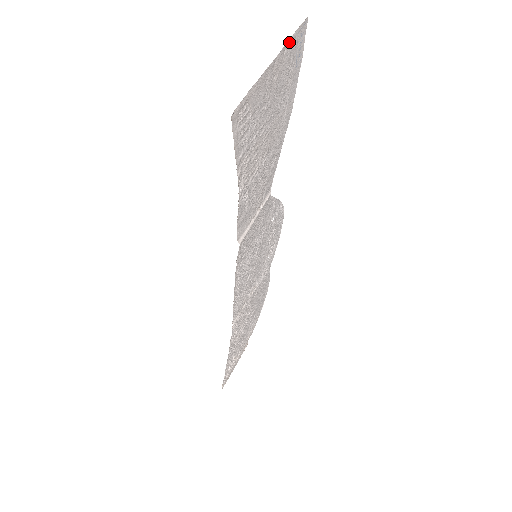
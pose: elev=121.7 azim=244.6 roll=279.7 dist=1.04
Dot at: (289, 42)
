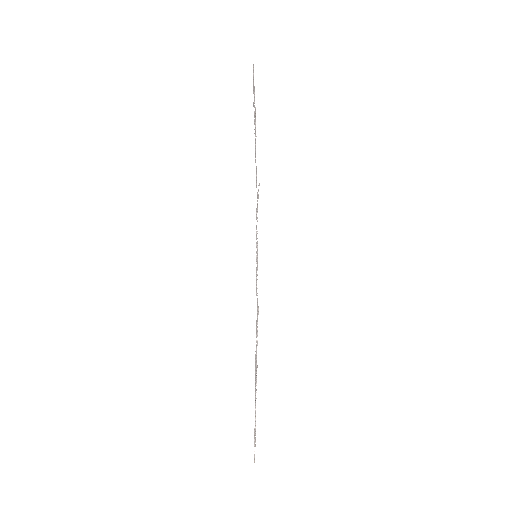
Dot at: occluded
